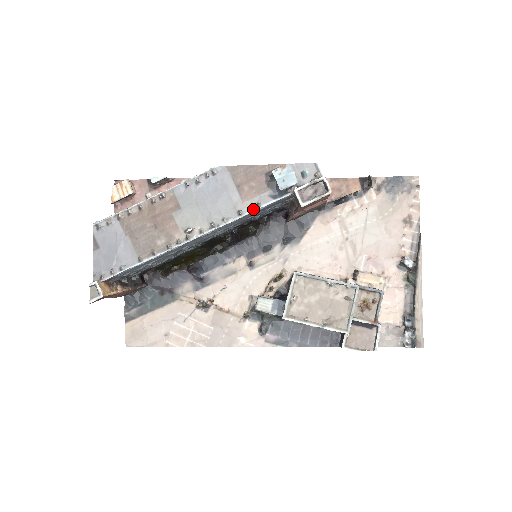
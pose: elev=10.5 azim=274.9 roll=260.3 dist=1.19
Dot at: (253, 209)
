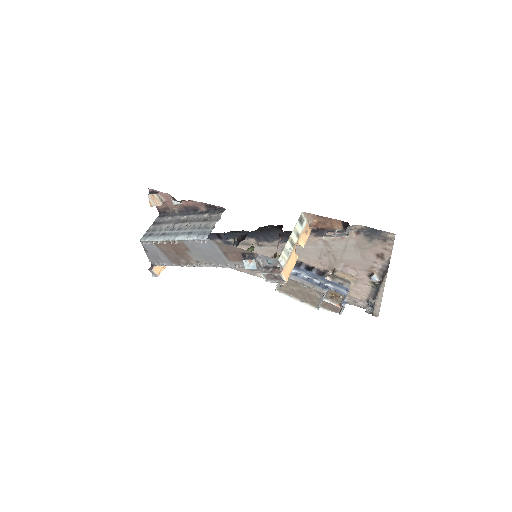
Dot at: (237, 267)
